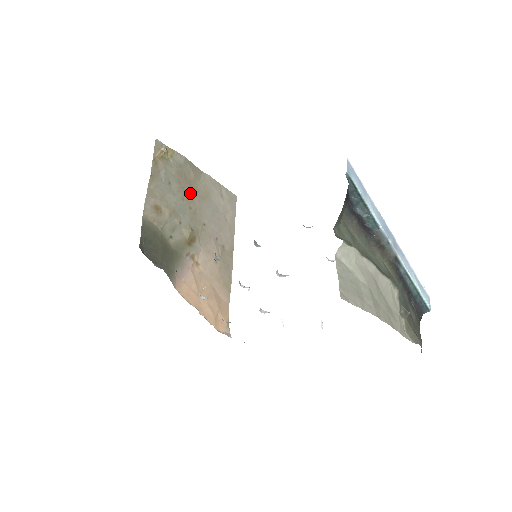
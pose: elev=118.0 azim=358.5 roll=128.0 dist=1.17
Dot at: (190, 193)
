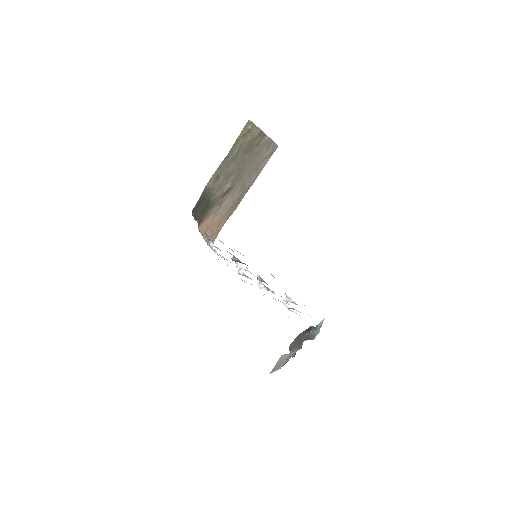
Dot at: (246, 157)
